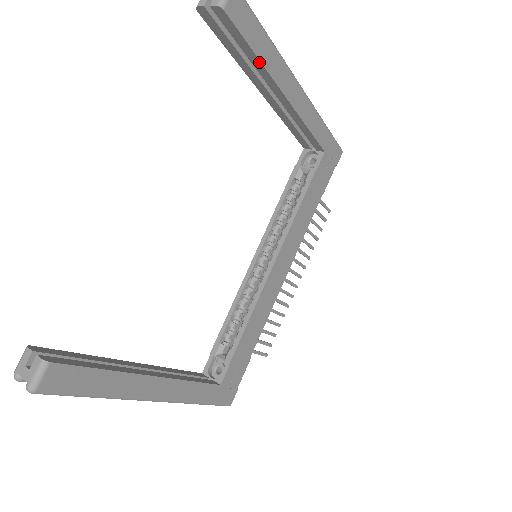
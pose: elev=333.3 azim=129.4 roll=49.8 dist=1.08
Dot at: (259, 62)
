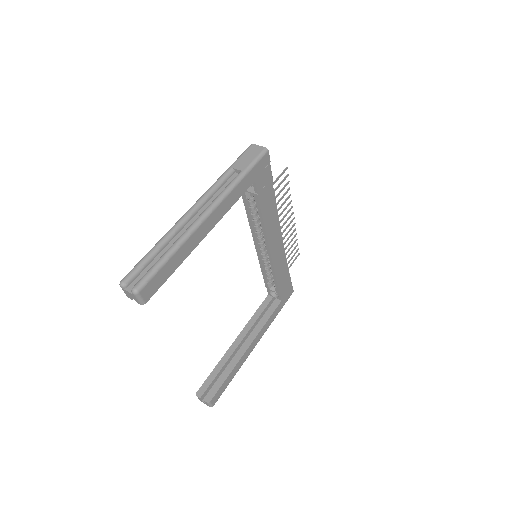
Dot at: (179, 264)
